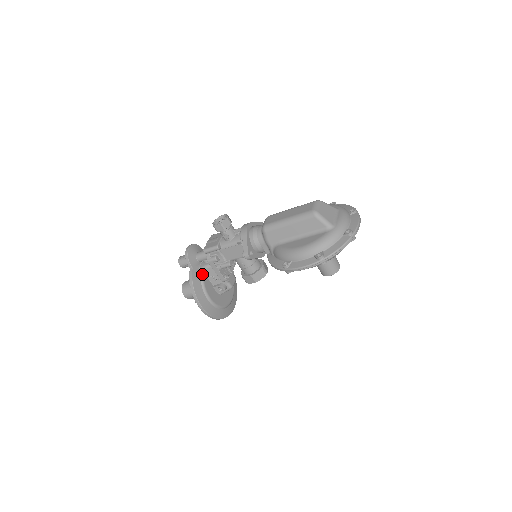
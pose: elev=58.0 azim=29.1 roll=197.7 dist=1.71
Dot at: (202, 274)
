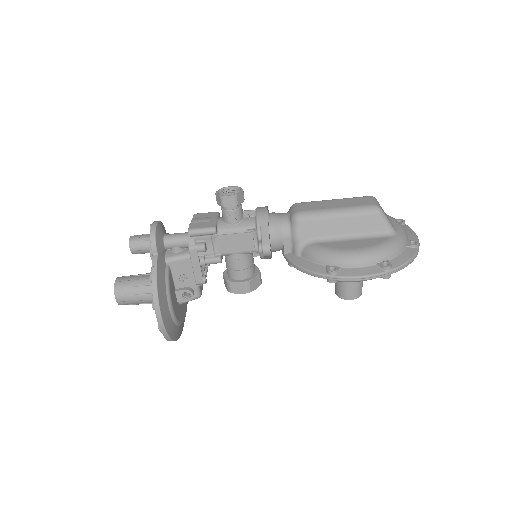
Dot at: (168, 267)
